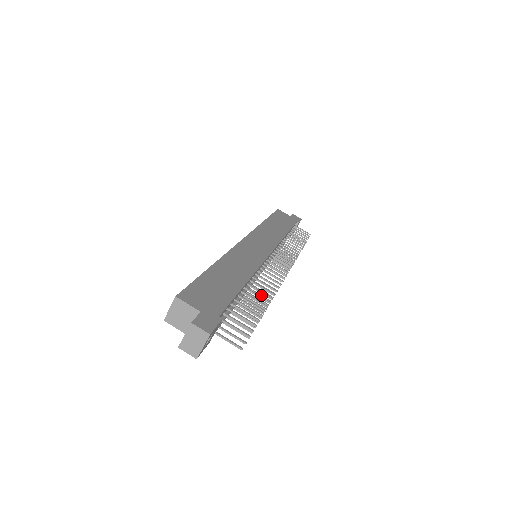
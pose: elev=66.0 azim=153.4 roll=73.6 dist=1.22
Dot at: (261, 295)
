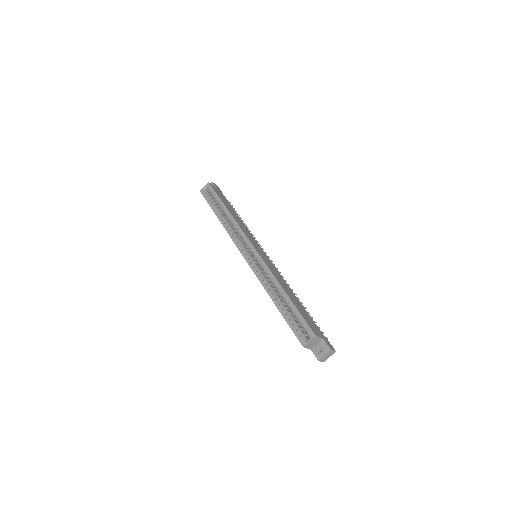
Dot at: occluded
